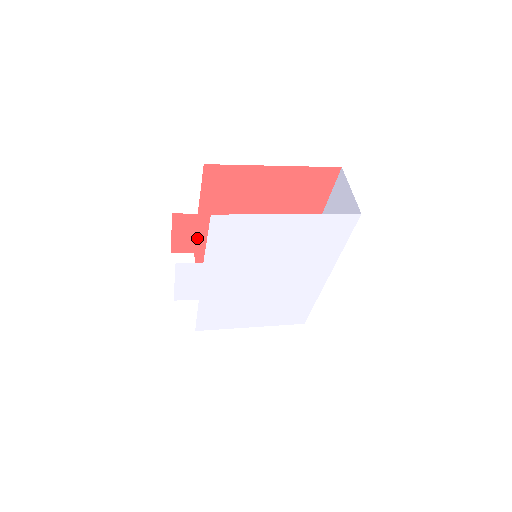
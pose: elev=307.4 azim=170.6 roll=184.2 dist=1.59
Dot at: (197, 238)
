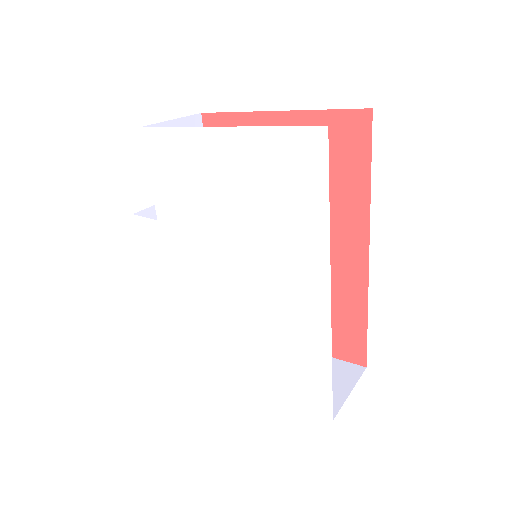
Dot at: occluded
